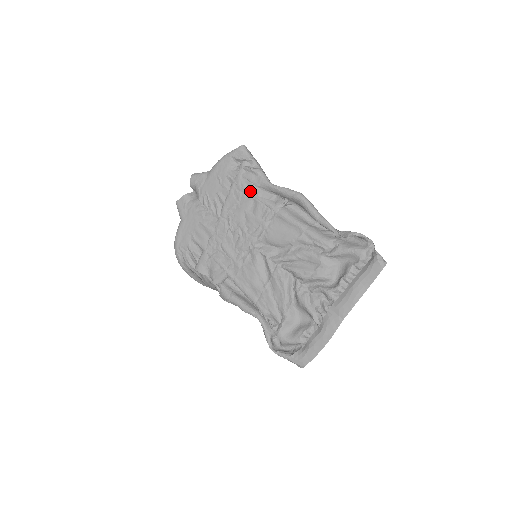
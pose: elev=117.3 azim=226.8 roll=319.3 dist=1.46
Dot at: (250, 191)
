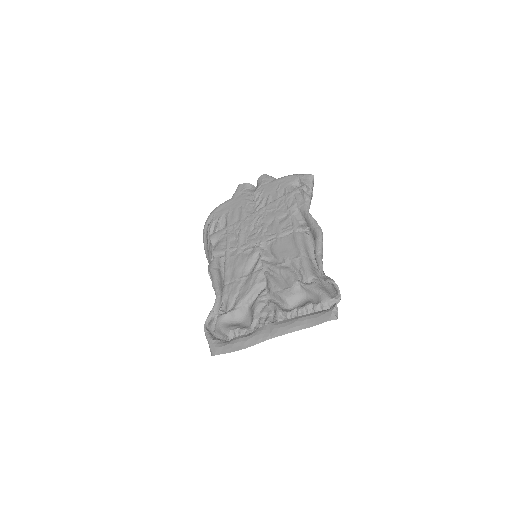
Dot at: (290, 207)
